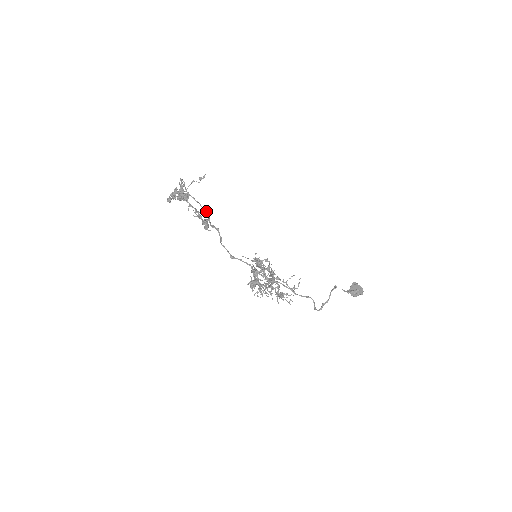
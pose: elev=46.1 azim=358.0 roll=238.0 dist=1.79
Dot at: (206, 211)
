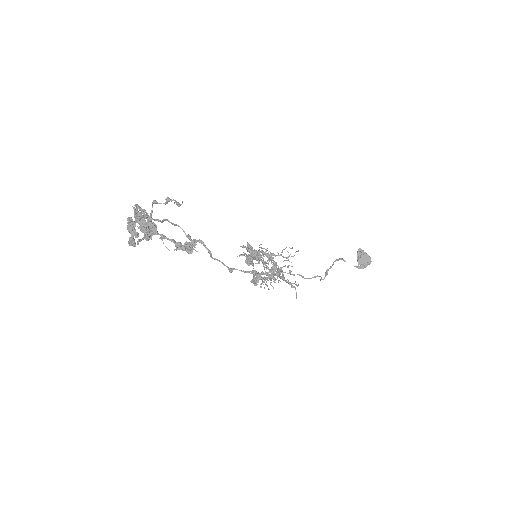
Dot at: (181, 228)
